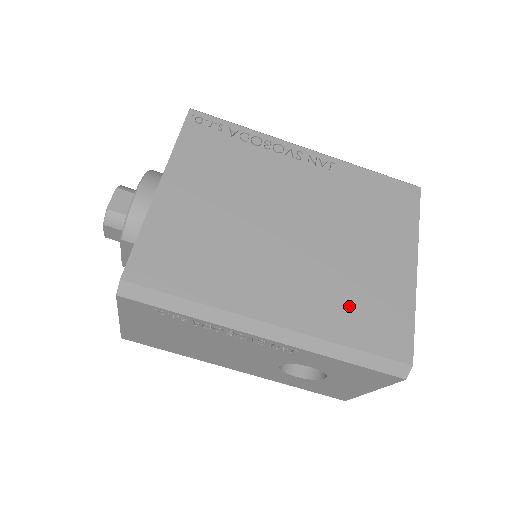
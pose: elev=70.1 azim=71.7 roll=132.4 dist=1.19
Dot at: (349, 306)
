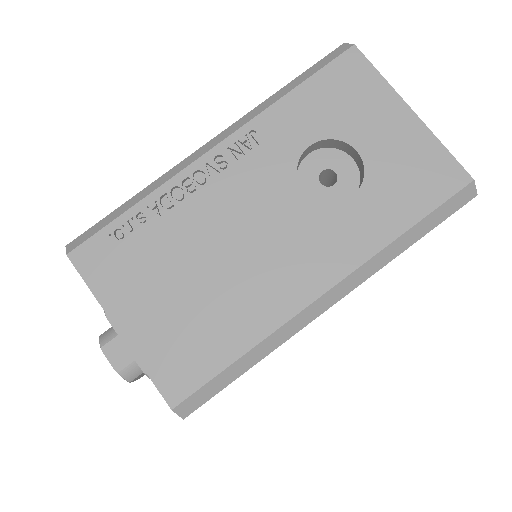
Dot at: occluded
